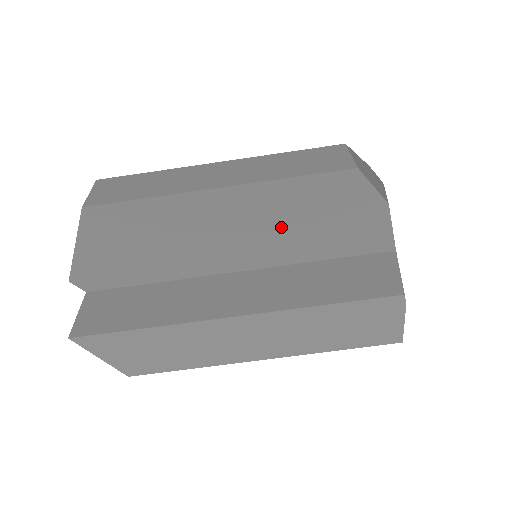
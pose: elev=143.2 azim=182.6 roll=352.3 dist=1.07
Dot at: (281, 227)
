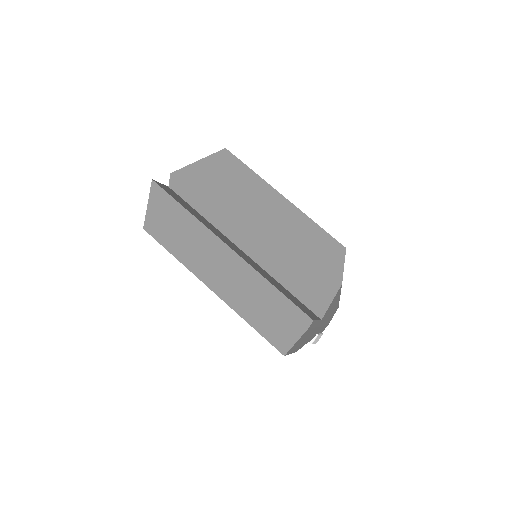
Dot at: (287, 246)
